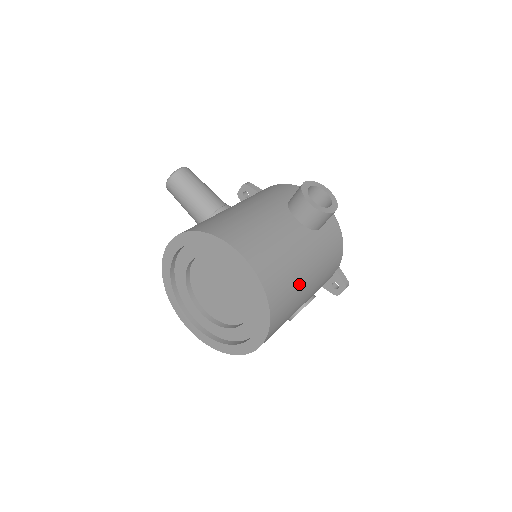
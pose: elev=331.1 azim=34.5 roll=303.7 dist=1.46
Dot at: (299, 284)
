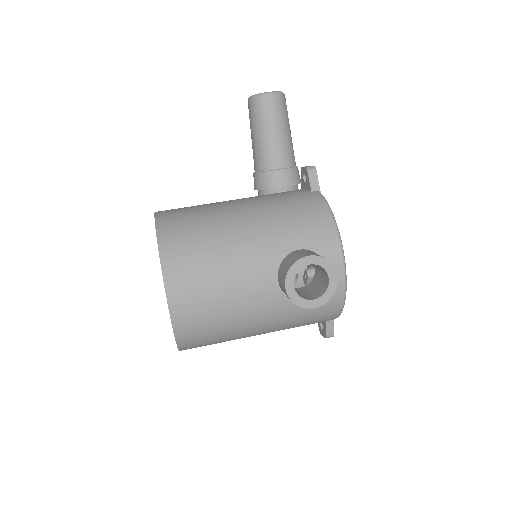
Dot at: (236, 335)
